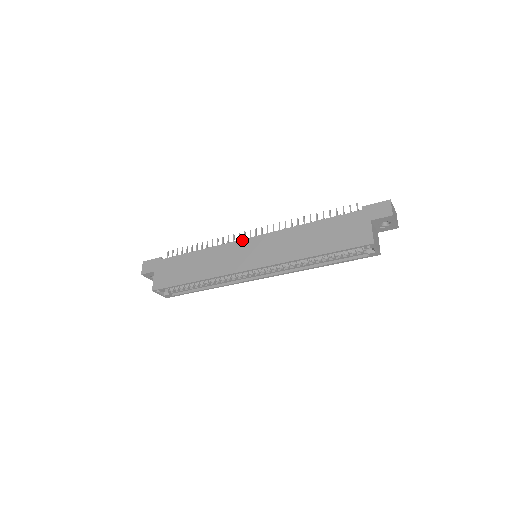
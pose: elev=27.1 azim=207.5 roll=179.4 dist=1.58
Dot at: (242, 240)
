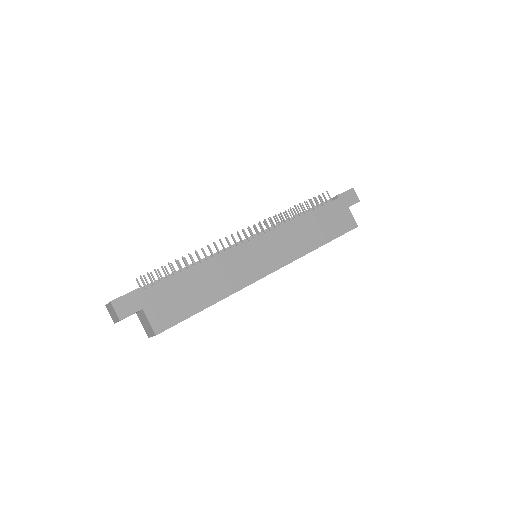
Dot at: (247, 243)
